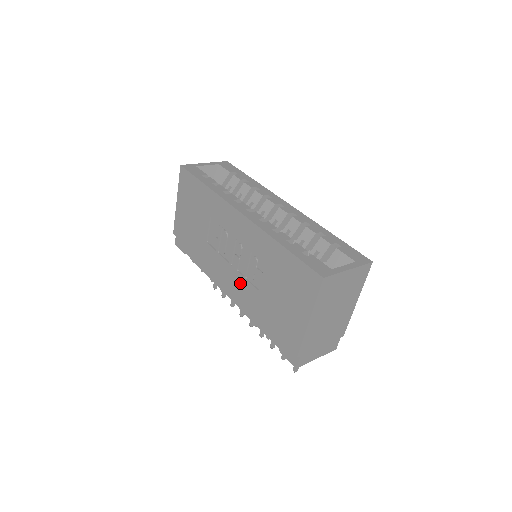
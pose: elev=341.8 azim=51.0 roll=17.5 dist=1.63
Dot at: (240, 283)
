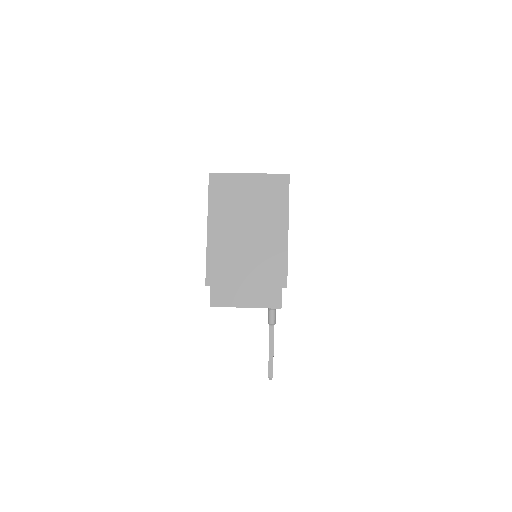
Dot at: occluded
